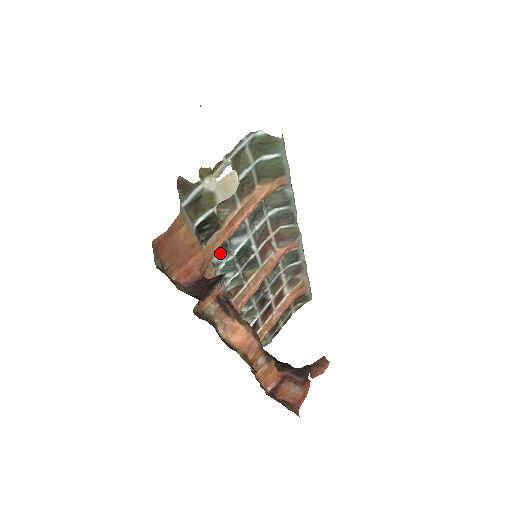
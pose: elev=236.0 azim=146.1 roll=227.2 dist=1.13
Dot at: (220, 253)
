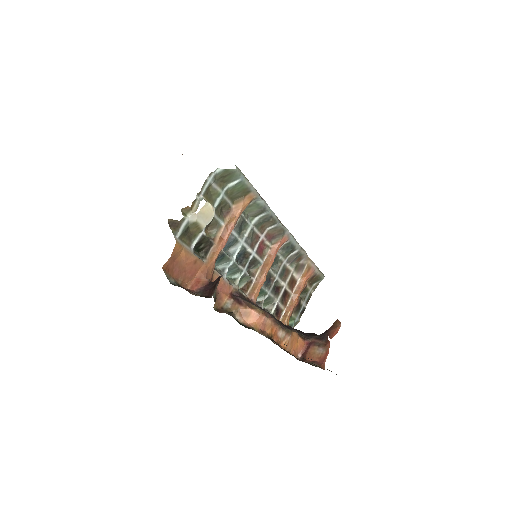
Dot at: (222, 262)
